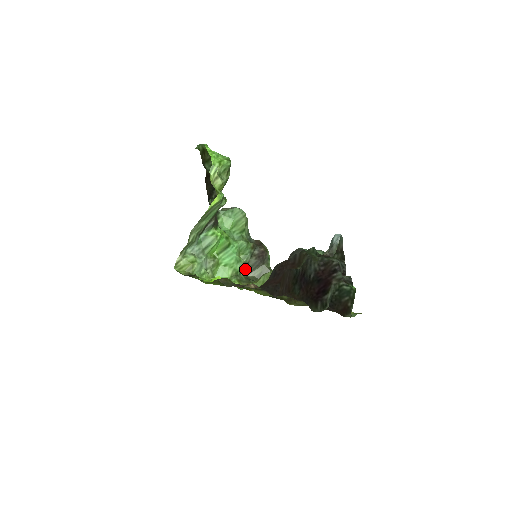
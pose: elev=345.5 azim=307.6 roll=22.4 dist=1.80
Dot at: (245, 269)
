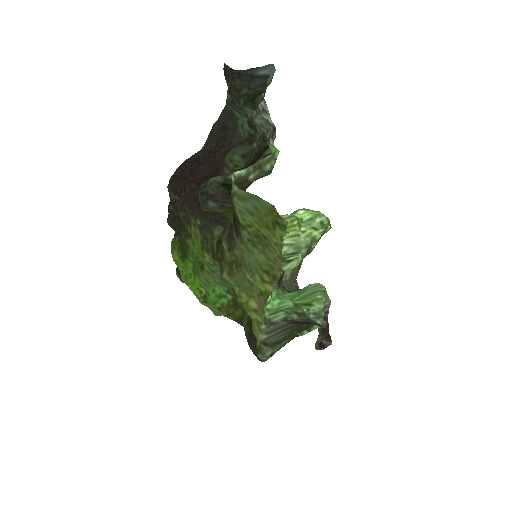
Dot at: (262, 326)
